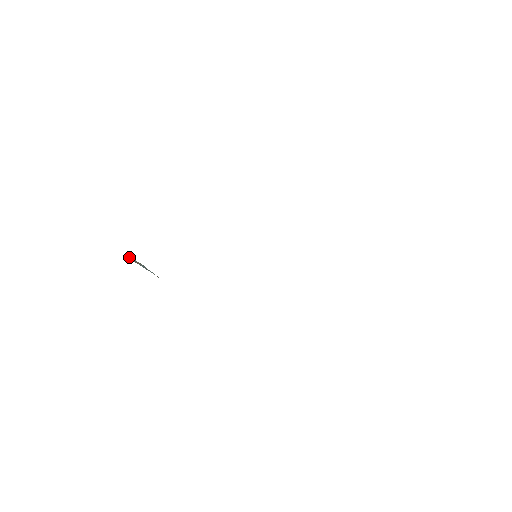
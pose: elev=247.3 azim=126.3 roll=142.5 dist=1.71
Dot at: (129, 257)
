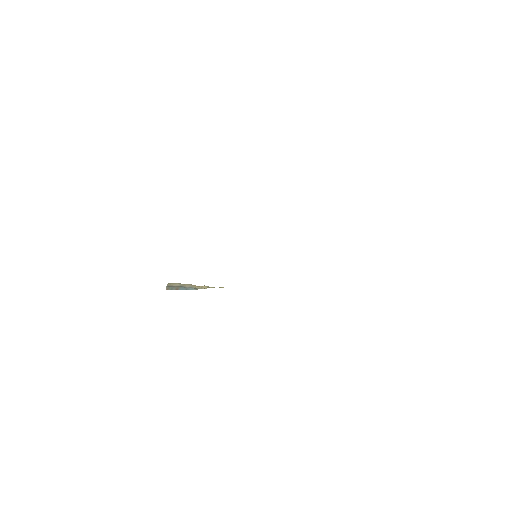
Dot at: (167, 288)
